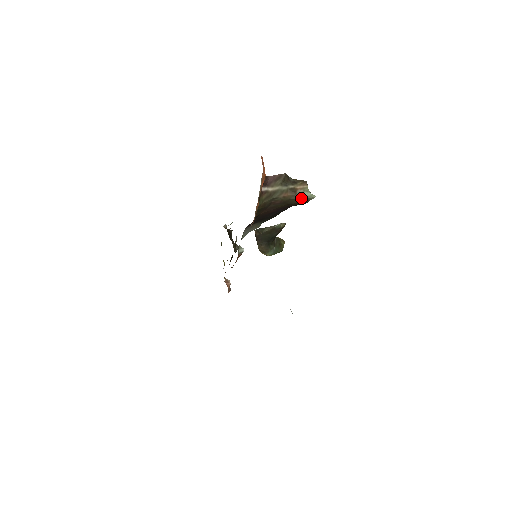
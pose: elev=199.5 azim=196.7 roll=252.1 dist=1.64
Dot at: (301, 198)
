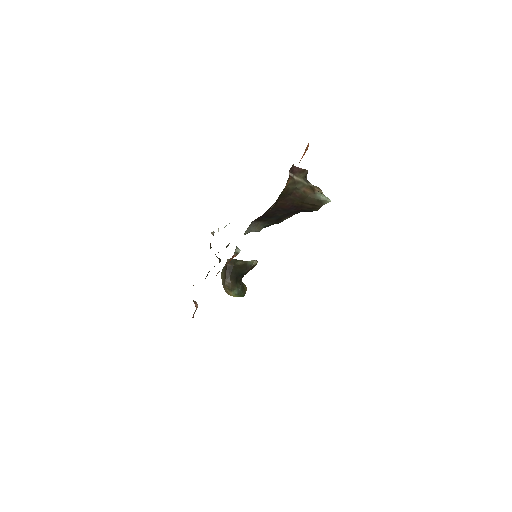
Dot at: (318, 199)
